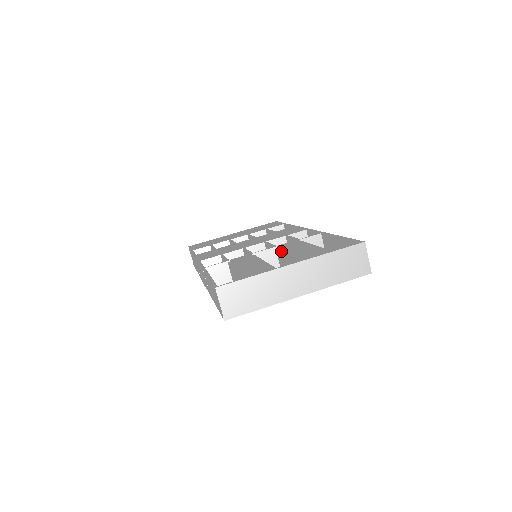
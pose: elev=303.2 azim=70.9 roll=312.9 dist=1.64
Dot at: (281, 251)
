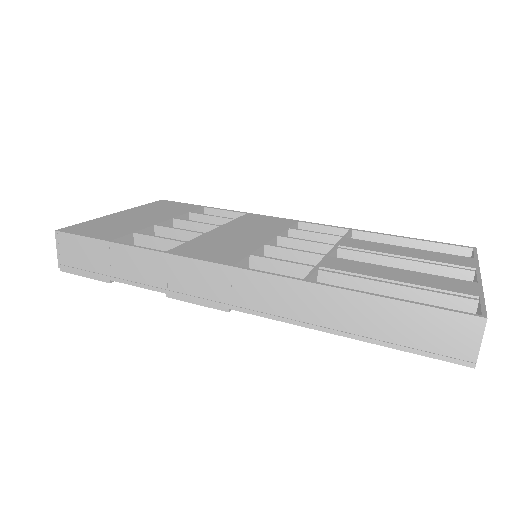
Dot at: (368, 253)
